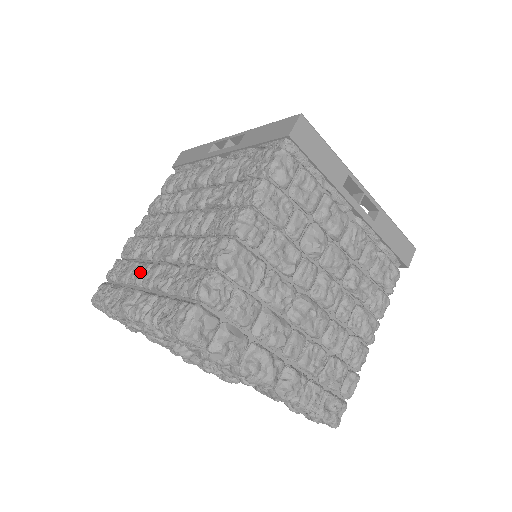
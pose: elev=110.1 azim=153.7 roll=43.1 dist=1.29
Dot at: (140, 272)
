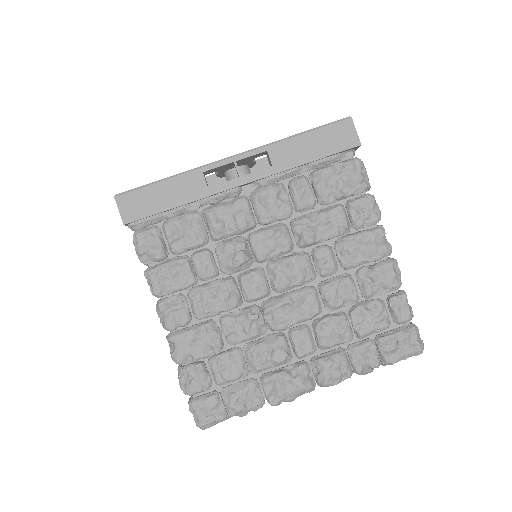
Dot at: occluded
